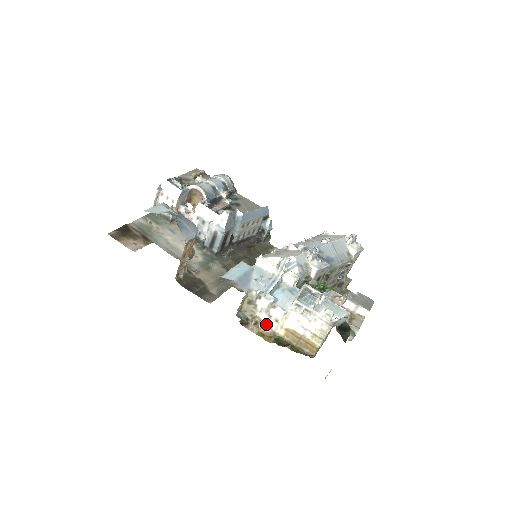
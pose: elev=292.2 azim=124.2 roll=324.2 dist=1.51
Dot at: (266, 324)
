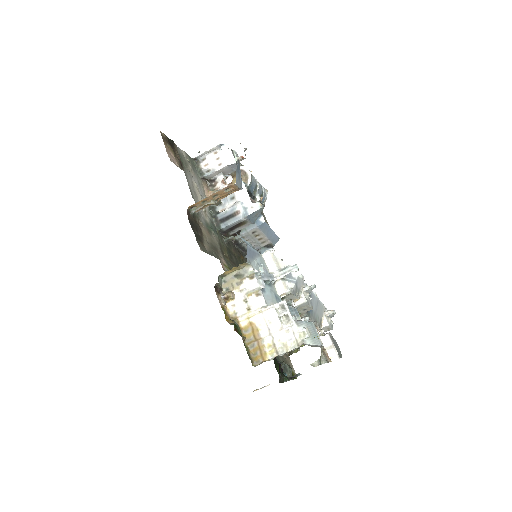
Dot at: (235, 306)
